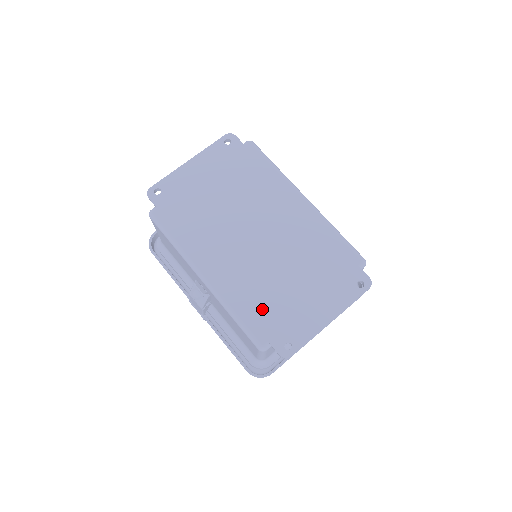
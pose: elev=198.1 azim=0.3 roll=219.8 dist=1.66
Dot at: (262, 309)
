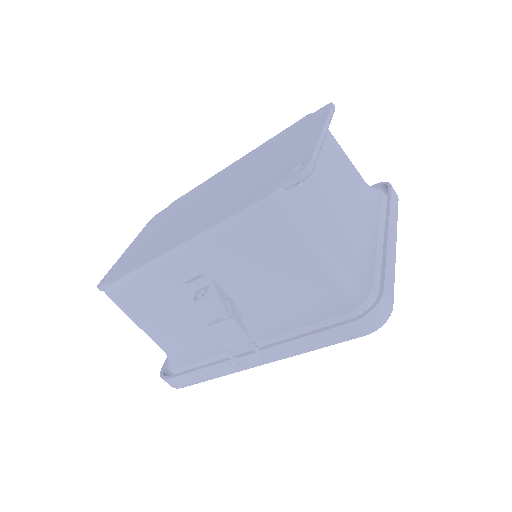
Dot at: (248, 194)
